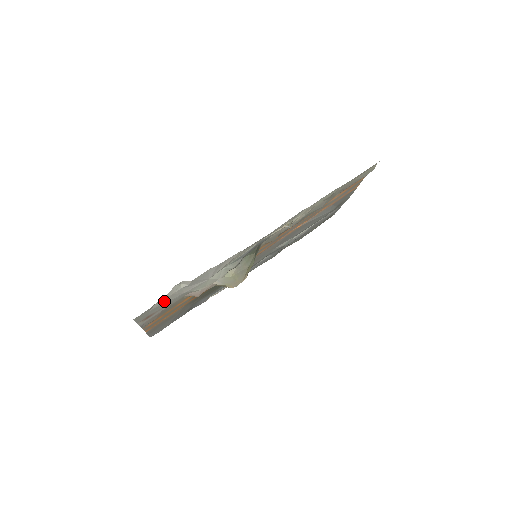
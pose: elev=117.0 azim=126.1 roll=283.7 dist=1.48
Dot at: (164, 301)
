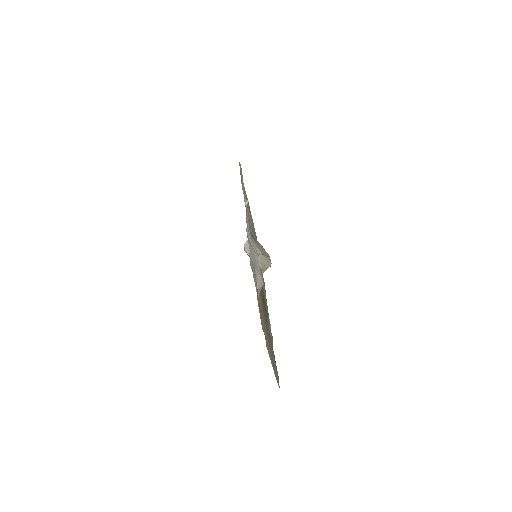
Dot at: (252, 267)
